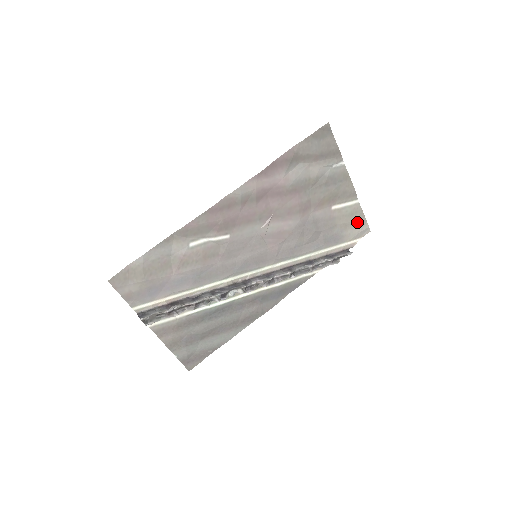
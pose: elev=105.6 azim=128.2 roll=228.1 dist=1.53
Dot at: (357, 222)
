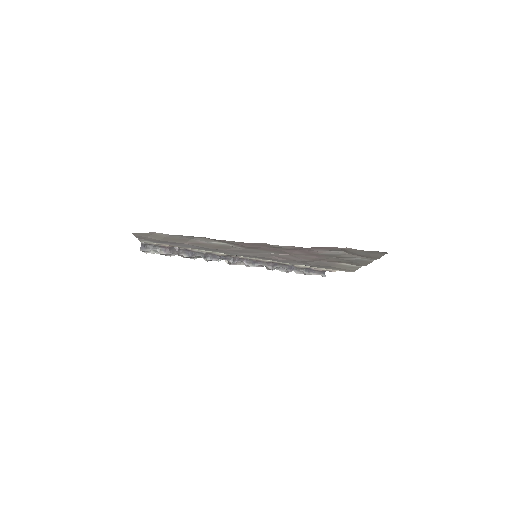
Dot at: (348, 270)
